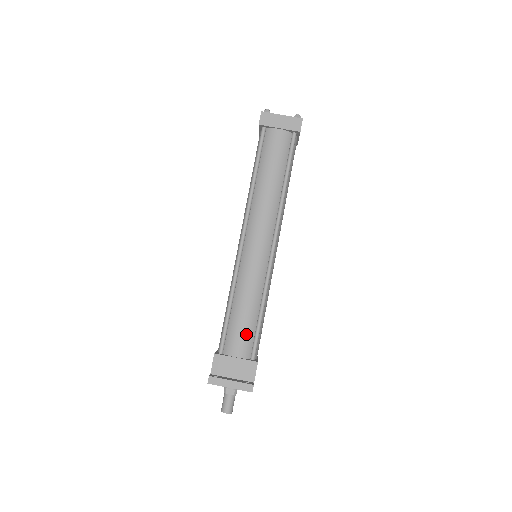
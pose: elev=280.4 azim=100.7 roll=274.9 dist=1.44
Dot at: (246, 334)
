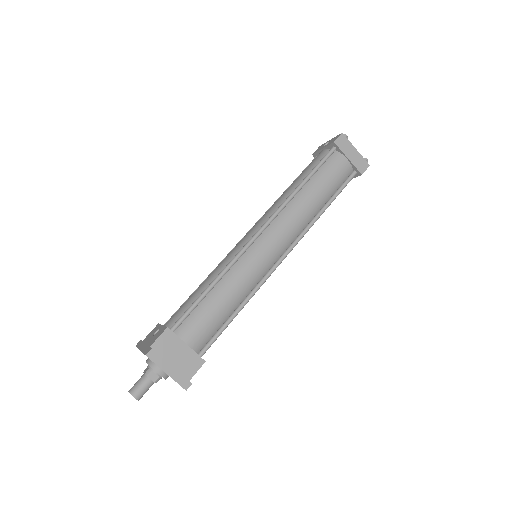
Dot at: (210, 326)
